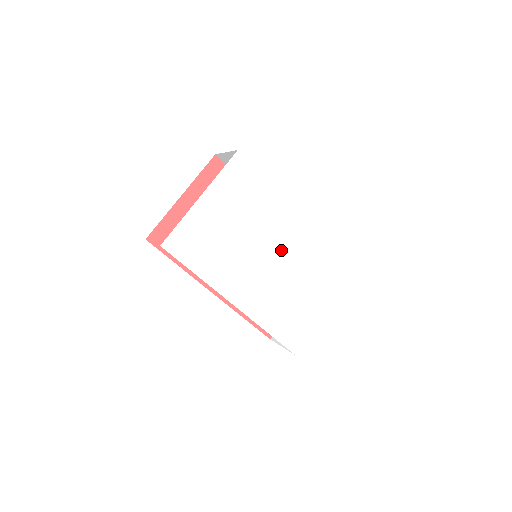
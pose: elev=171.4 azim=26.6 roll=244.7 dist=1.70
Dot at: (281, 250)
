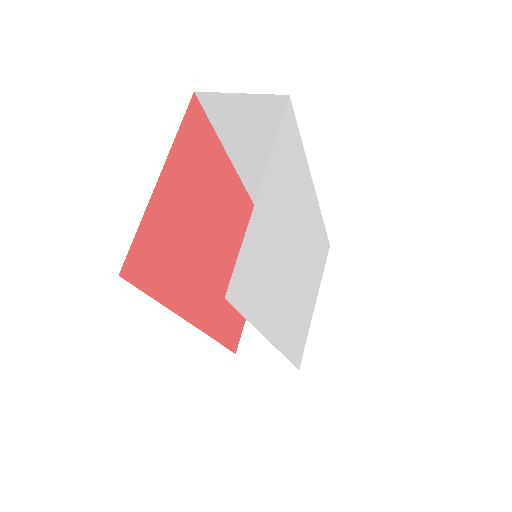
Dot at: (302, 244)
